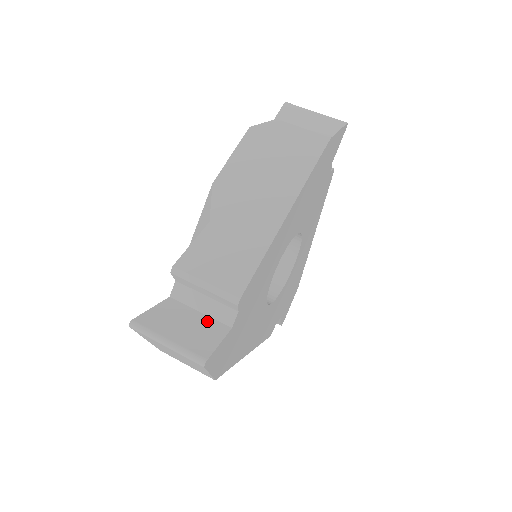
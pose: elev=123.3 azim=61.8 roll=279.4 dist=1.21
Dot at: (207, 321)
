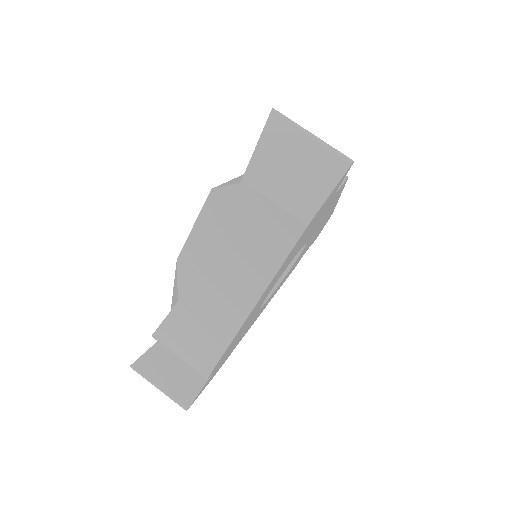
Dot at: (190, 368)
